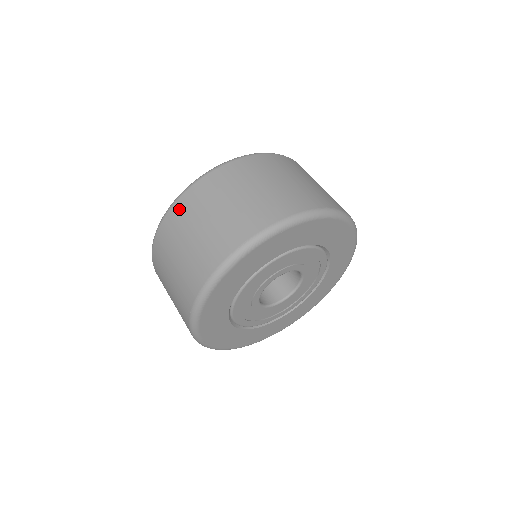
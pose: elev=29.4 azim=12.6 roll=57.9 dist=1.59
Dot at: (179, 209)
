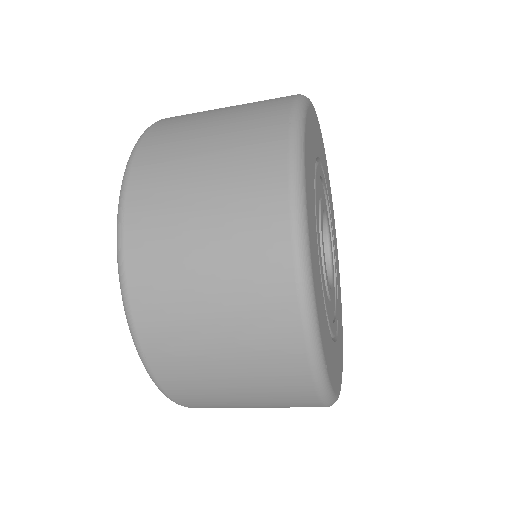
Dot at: (144, 177)
